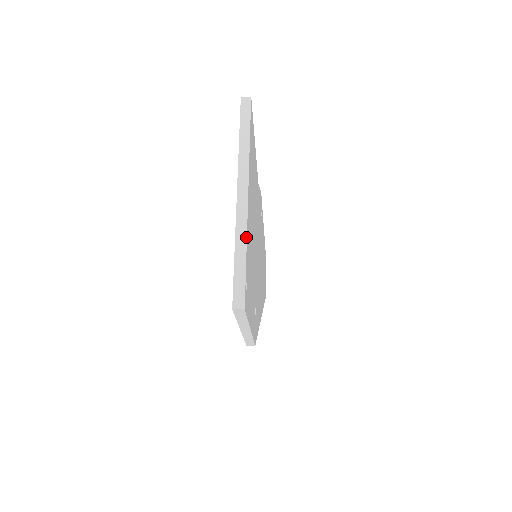
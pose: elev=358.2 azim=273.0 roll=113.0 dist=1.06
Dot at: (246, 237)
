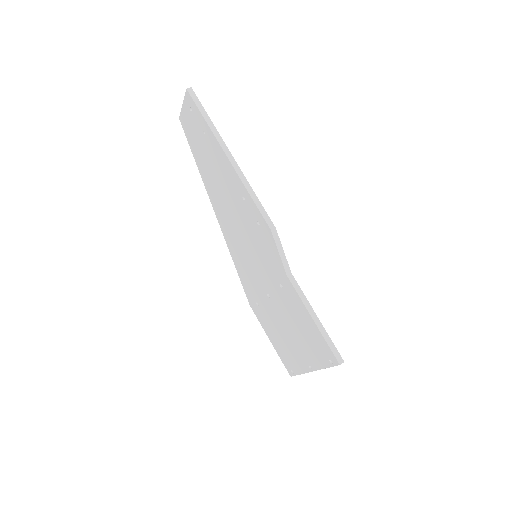
Dot at: occluded
